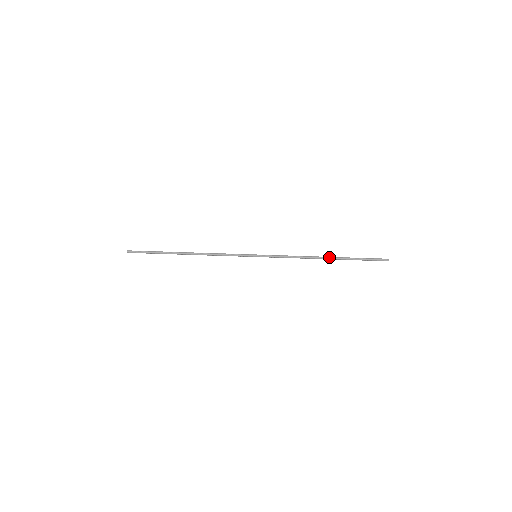
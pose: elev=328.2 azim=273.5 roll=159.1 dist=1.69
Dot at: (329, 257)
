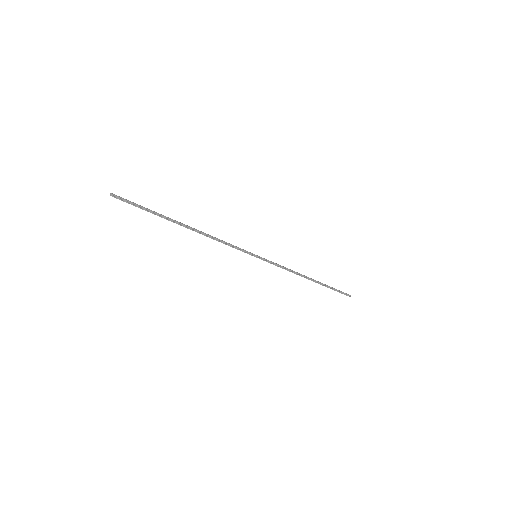
Dot at: (311, 279)
